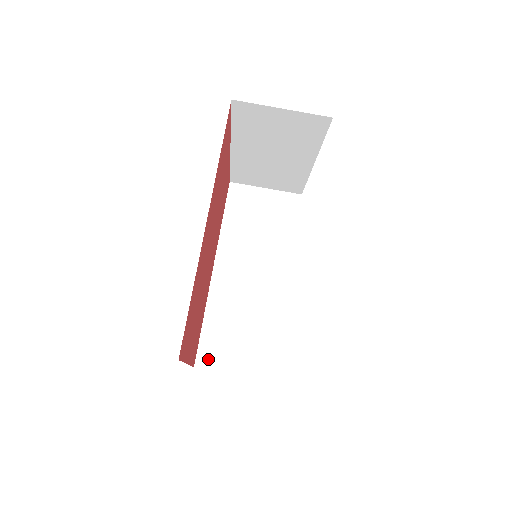
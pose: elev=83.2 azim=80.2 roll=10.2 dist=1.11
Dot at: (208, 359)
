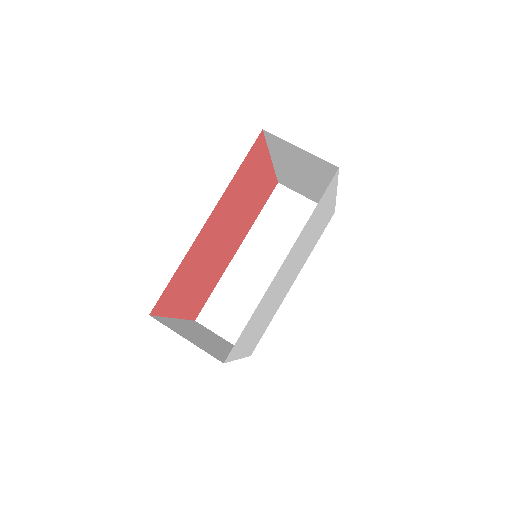
Dot at: (207, 319)
